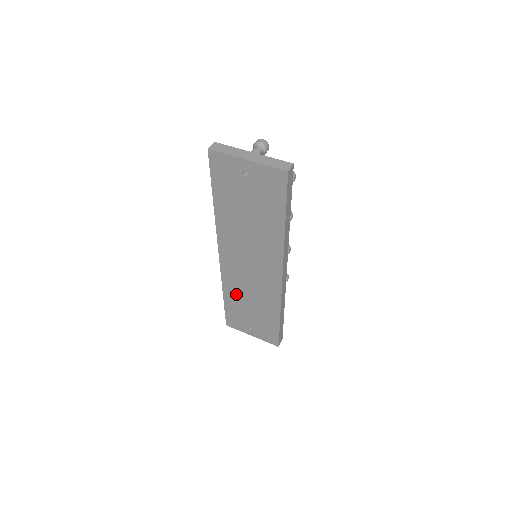
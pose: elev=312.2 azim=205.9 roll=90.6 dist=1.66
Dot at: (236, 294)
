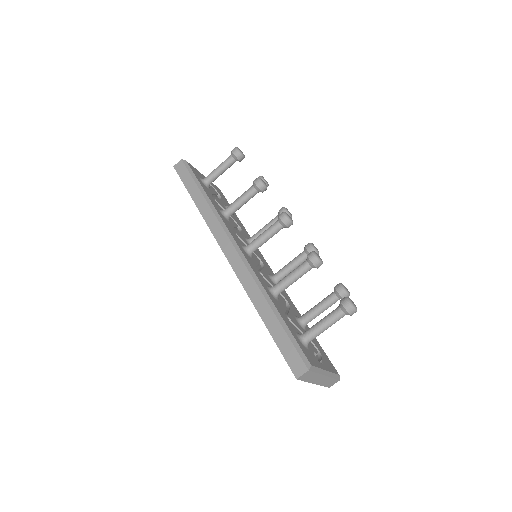
Dot at: occluded
